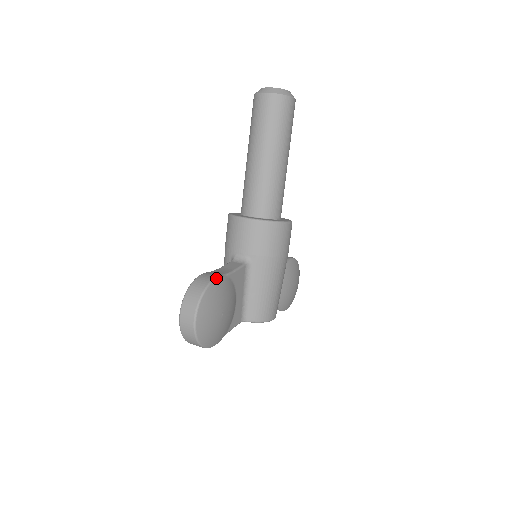
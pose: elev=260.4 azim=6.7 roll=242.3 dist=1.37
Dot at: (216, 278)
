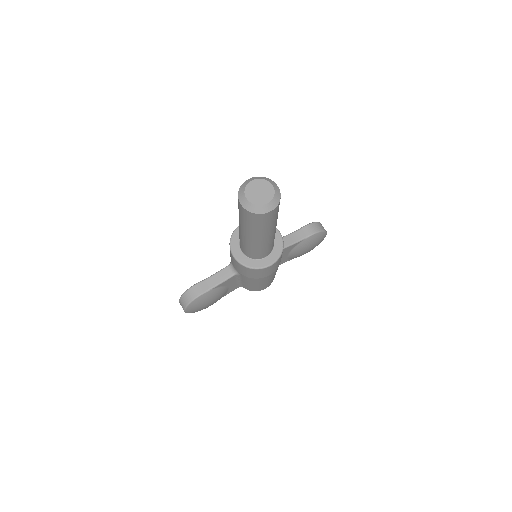
Dot at: (200, 295)
